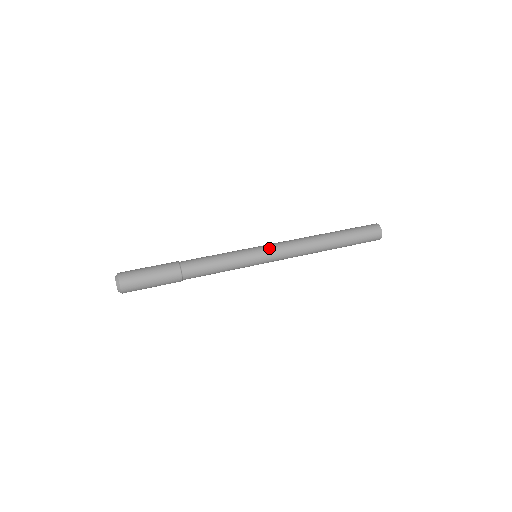
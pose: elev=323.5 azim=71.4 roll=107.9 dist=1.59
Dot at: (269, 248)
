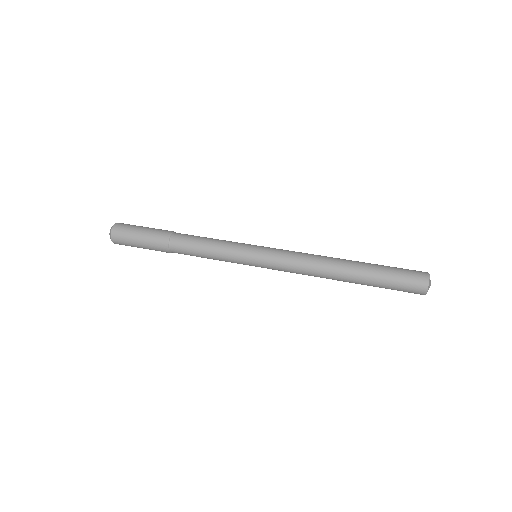
Dot at: (269, 255)
